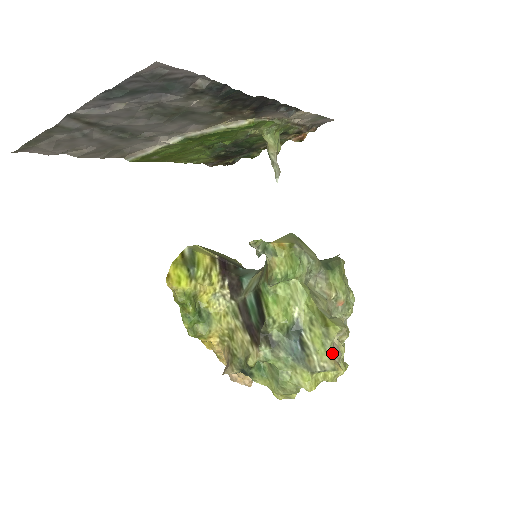
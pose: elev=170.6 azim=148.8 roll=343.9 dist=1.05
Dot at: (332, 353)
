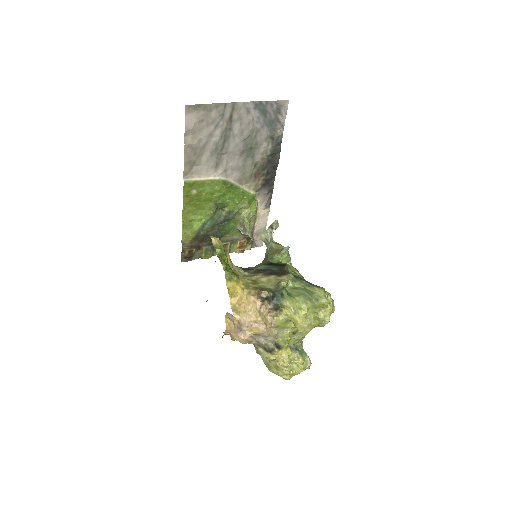
Dot at: occluded
